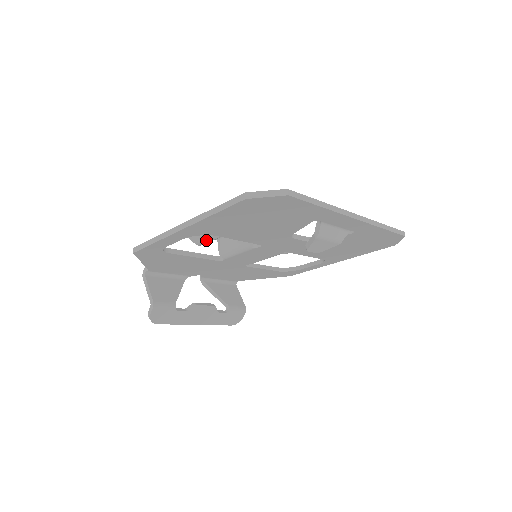
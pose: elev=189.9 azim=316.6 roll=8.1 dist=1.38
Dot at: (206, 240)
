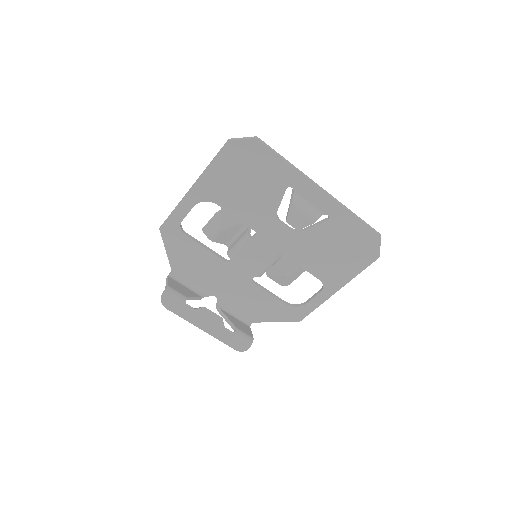
Dot at: (215, 231)
